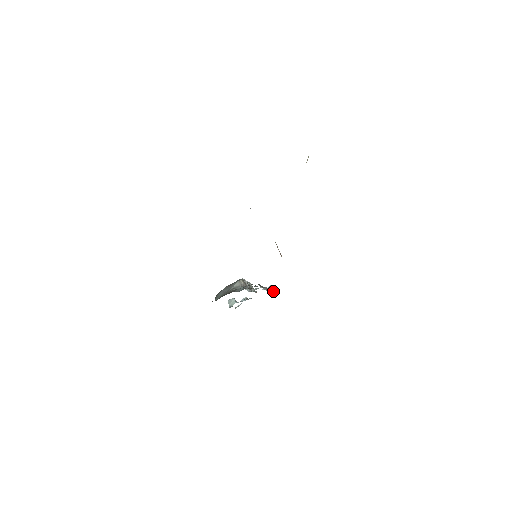
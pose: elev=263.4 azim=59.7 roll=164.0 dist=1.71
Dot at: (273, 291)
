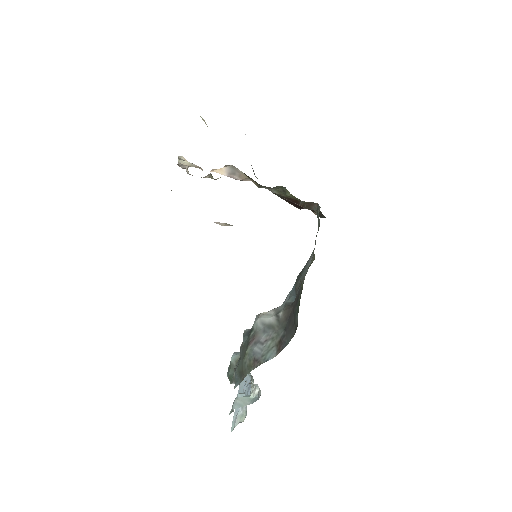
Dot at: occluded
